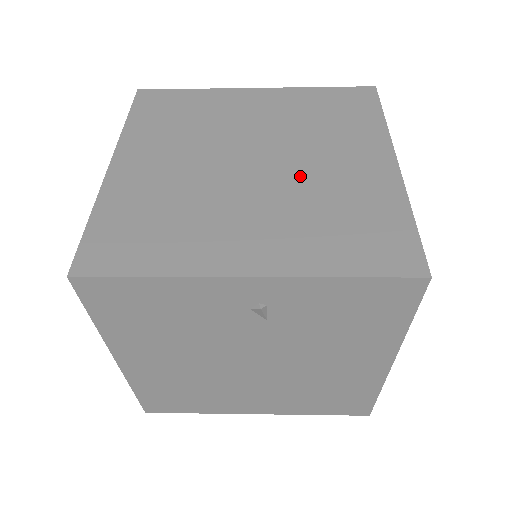
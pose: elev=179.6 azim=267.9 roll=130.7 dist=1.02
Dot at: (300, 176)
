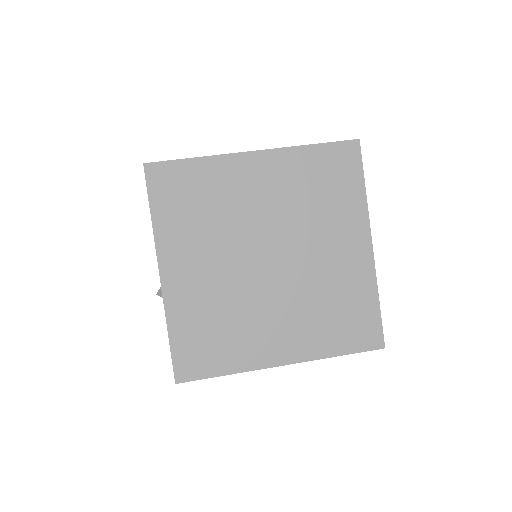
Dot at: (305, 271)
